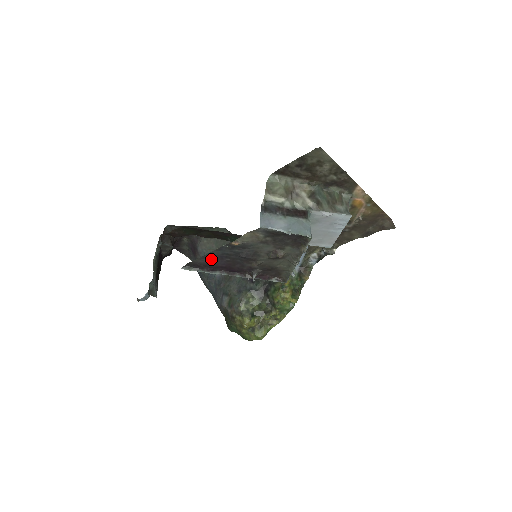
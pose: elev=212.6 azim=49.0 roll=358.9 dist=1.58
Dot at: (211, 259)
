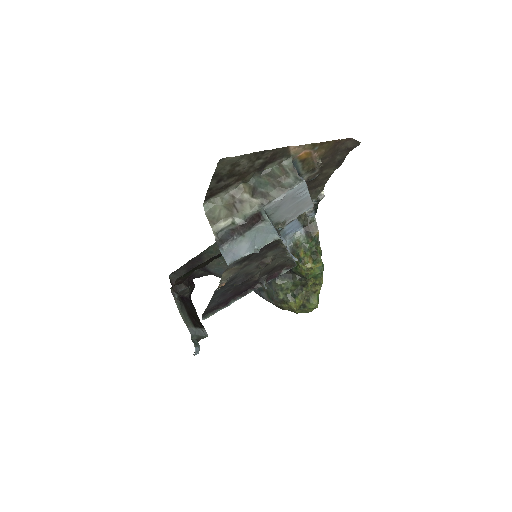
Dot at: (217, 301)
